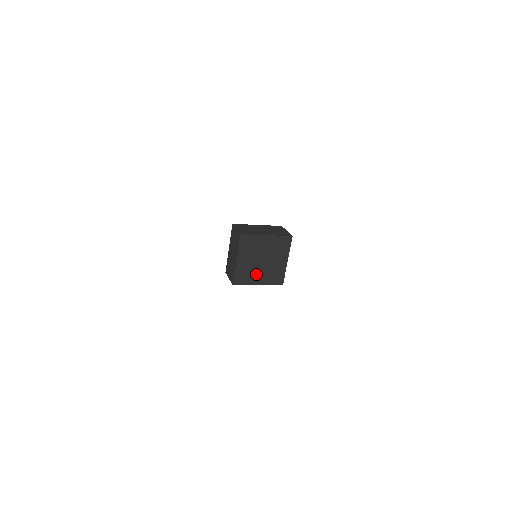
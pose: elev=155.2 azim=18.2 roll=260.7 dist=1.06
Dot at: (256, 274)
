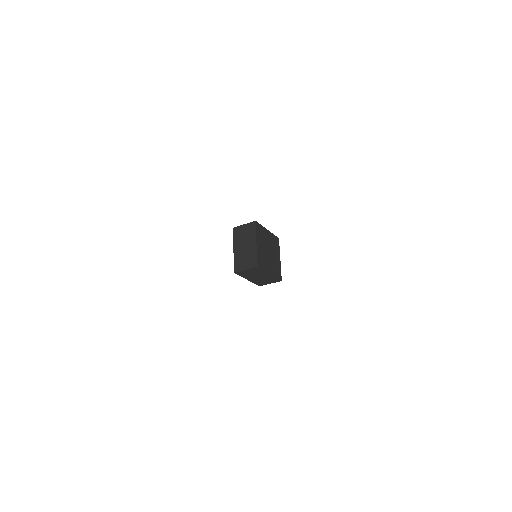
Dot at: (267, 262)
